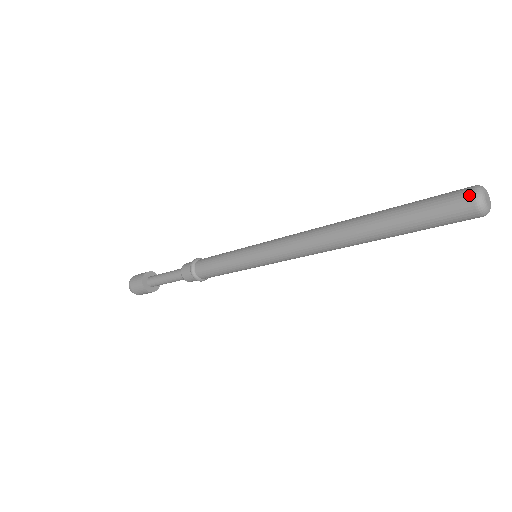
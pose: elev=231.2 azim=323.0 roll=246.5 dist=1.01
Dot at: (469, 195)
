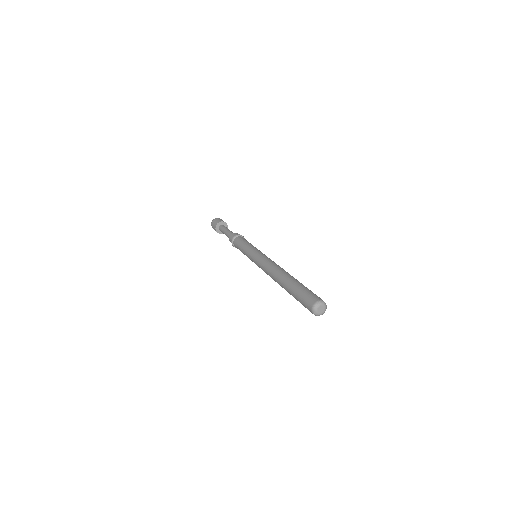
Dot at: (310, 307)
